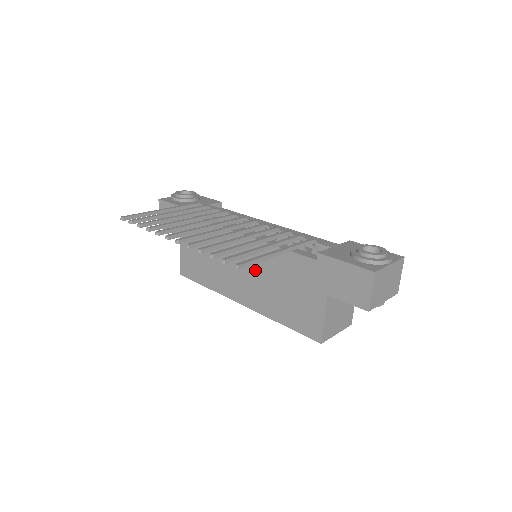
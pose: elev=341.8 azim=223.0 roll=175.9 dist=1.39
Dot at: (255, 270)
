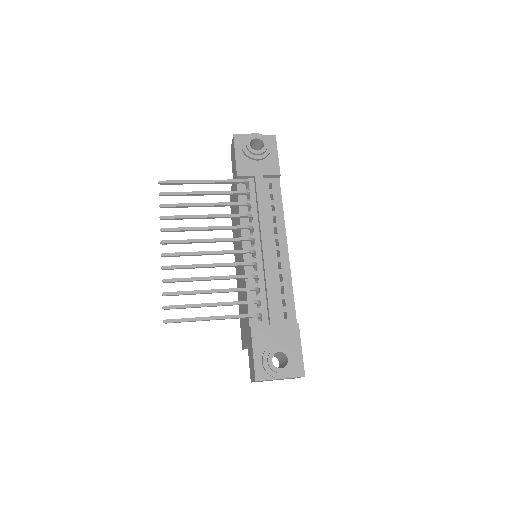
Dot at: (240, 272)
